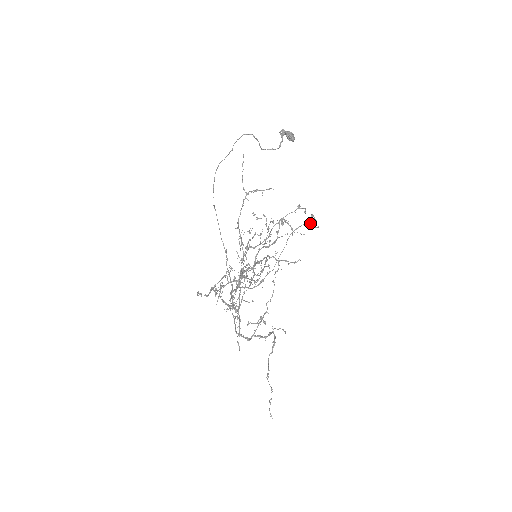
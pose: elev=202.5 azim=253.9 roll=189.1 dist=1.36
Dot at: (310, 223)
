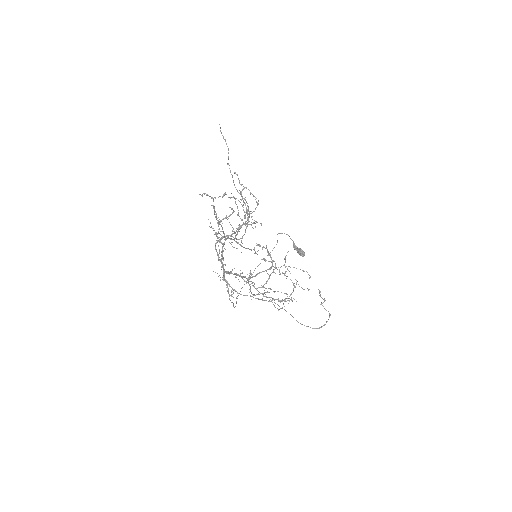
Dot at: (324, 325)
